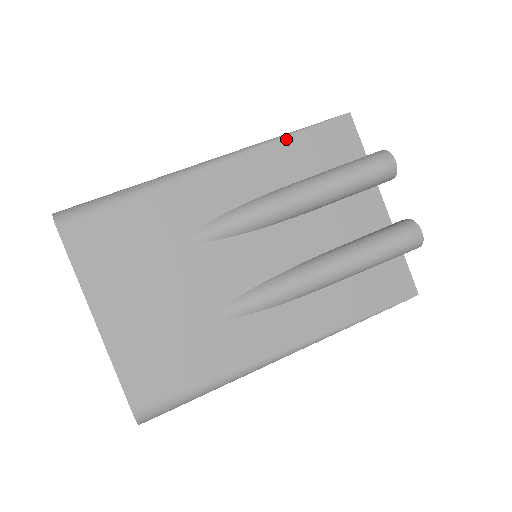
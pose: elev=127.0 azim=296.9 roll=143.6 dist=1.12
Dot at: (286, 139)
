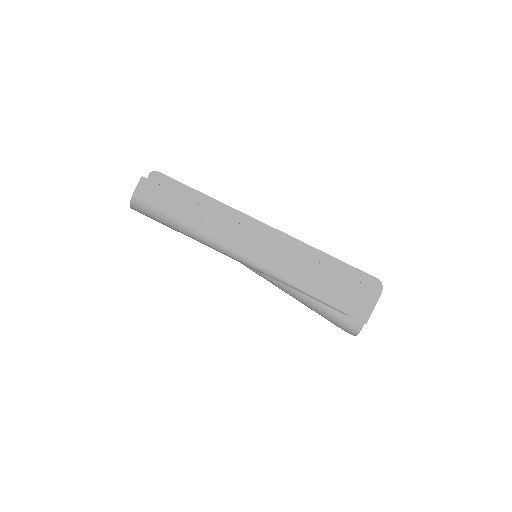
Dot at: occluded
